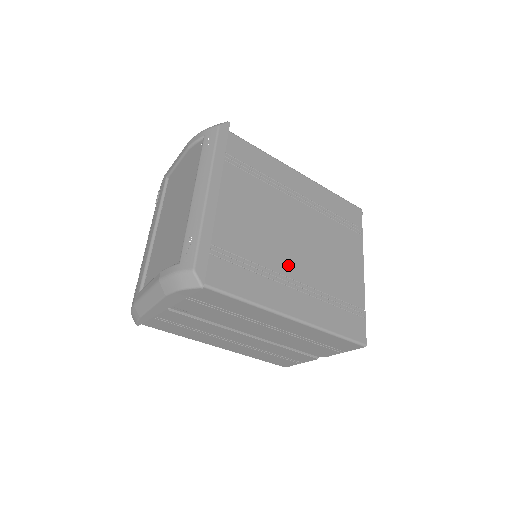
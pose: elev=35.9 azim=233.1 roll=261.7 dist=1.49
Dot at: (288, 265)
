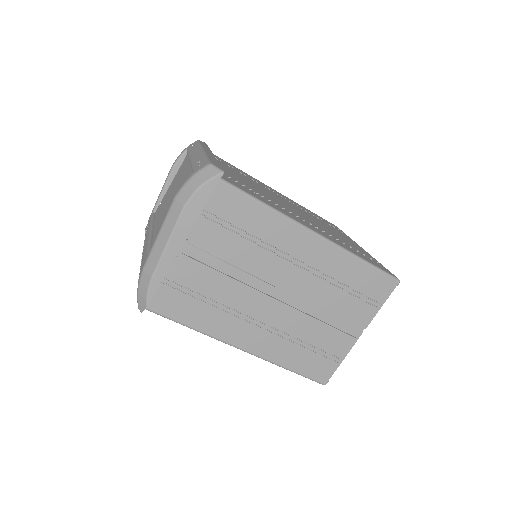
Dot at: (293, 212)
